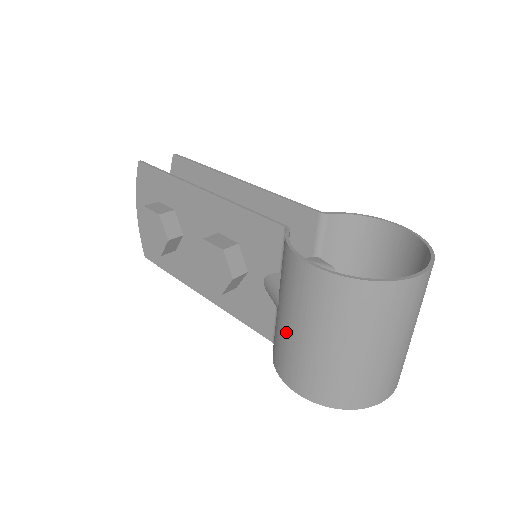
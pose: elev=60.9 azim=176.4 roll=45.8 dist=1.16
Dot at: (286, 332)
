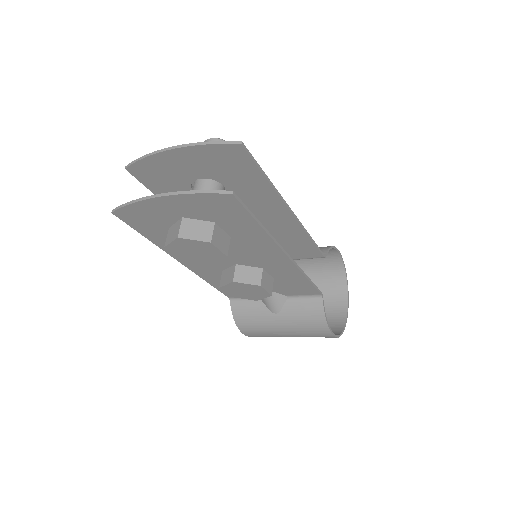
Dot at: (274, 329)
